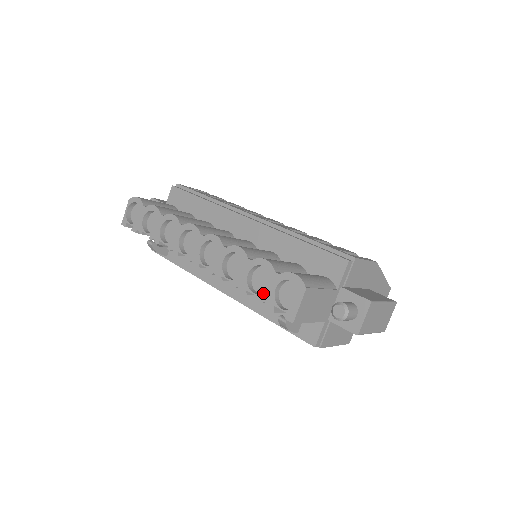
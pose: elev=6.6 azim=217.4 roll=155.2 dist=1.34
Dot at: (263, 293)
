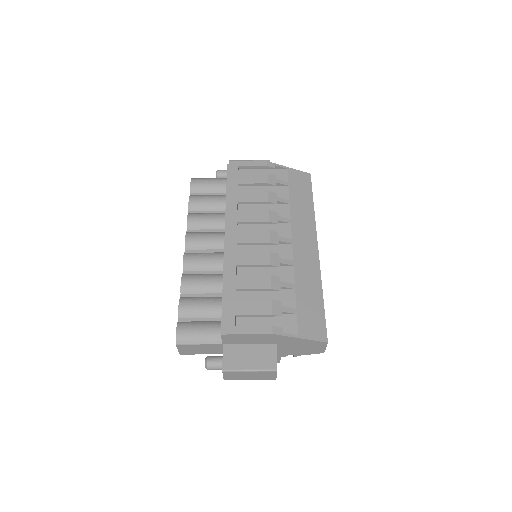
Dot at: occluded
